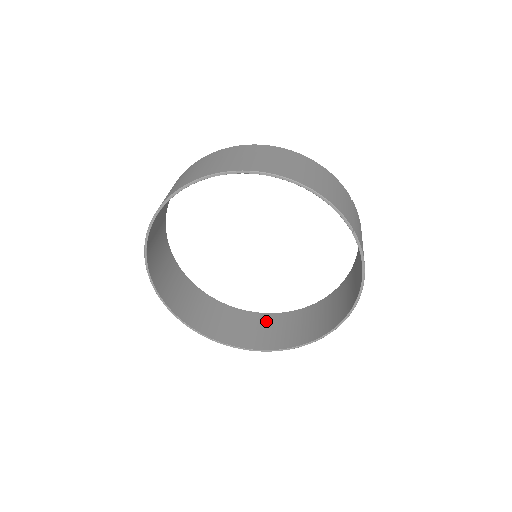
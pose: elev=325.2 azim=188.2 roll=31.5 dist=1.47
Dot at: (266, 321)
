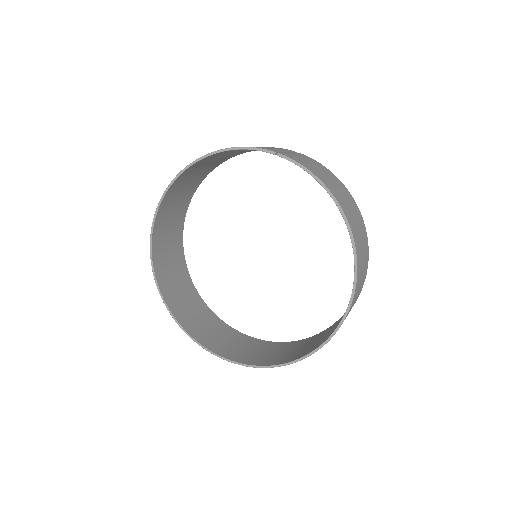
Dot at: (329, 329)
